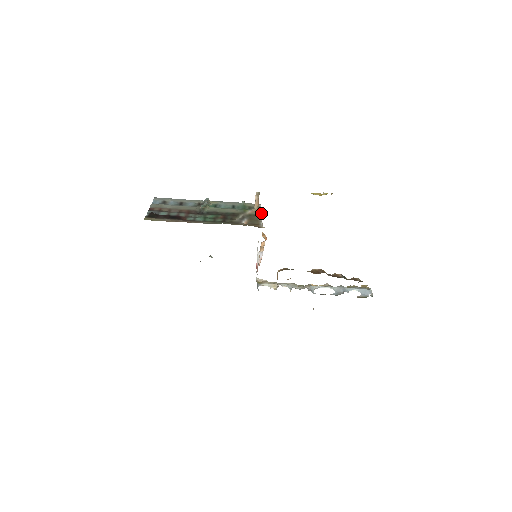
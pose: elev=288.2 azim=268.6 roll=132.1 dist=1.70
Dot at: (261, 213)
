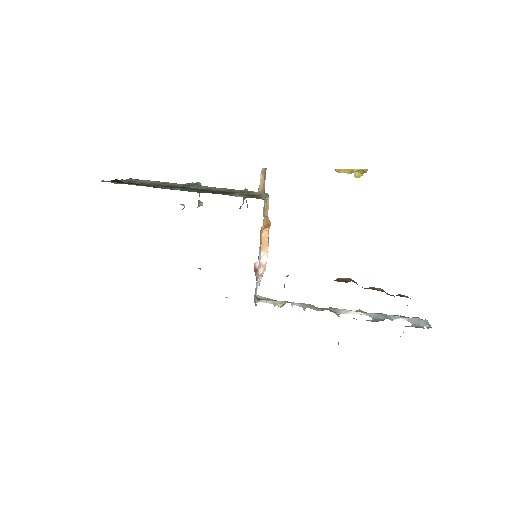
Dot at: (266, 196)
